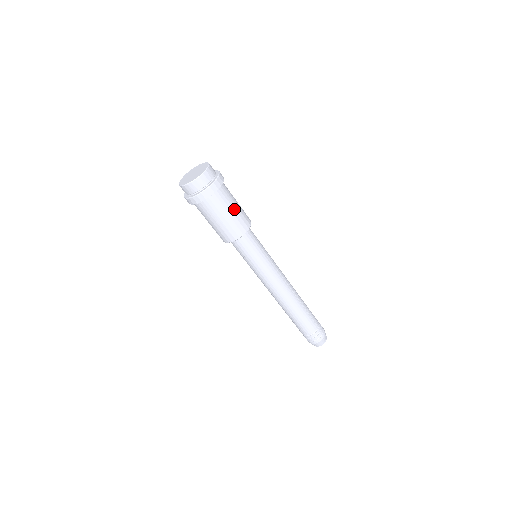
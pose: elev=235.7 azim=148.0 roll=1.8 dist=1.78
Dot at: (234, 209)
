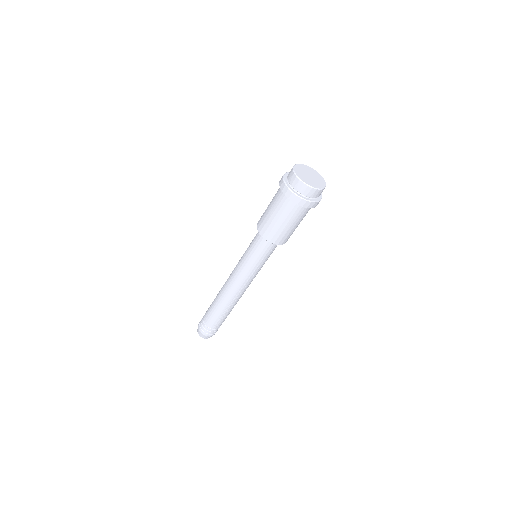
Dot at: (286, 225)
